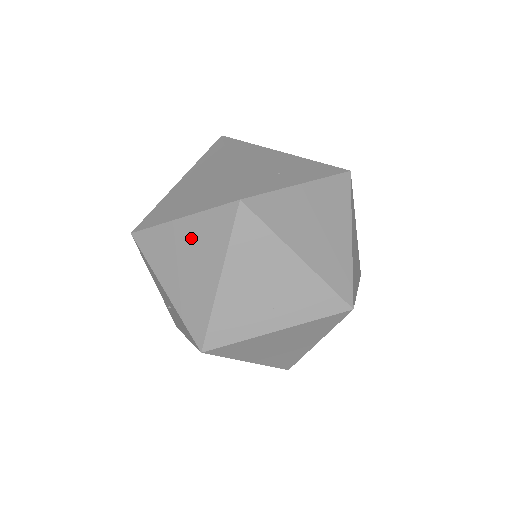
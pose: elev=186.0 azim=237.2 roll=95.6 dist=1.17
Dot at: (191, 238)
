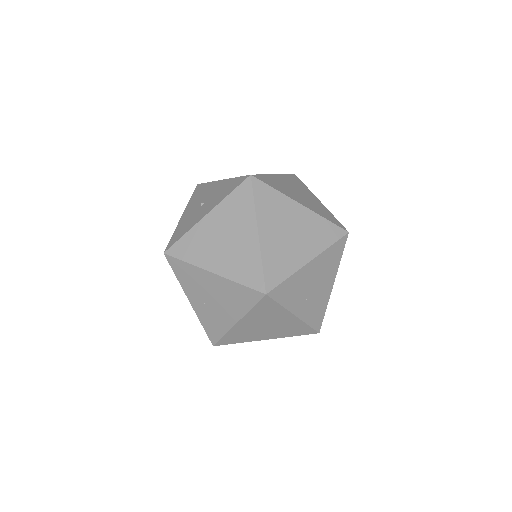
Dot at: occluded
